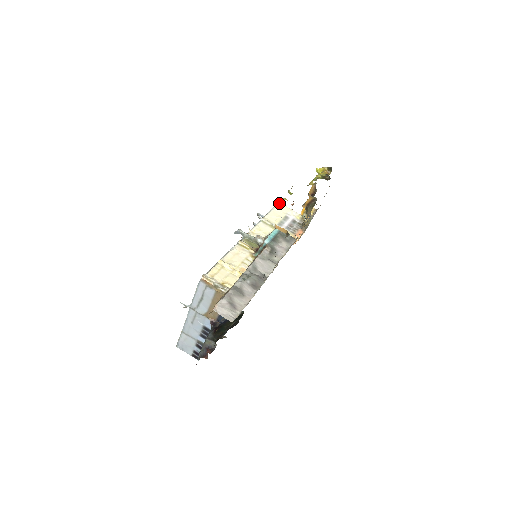
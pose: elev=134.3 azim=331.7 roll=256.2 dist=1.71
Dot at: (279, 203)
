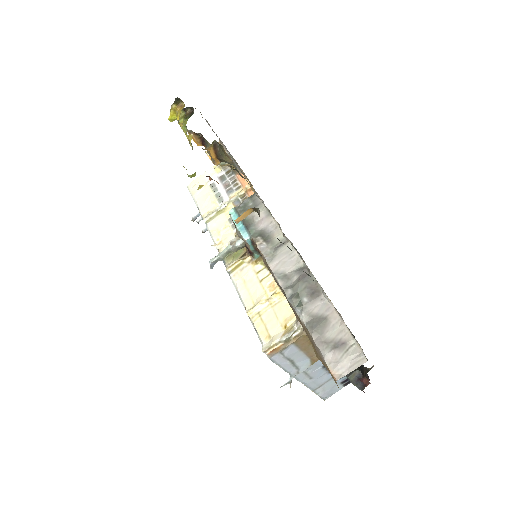
Dot at: (188, 185)
